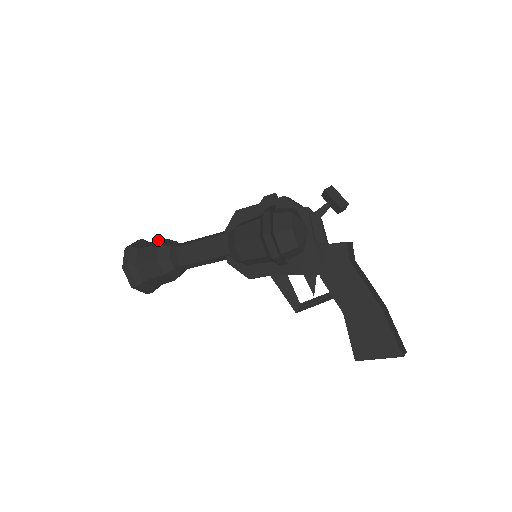
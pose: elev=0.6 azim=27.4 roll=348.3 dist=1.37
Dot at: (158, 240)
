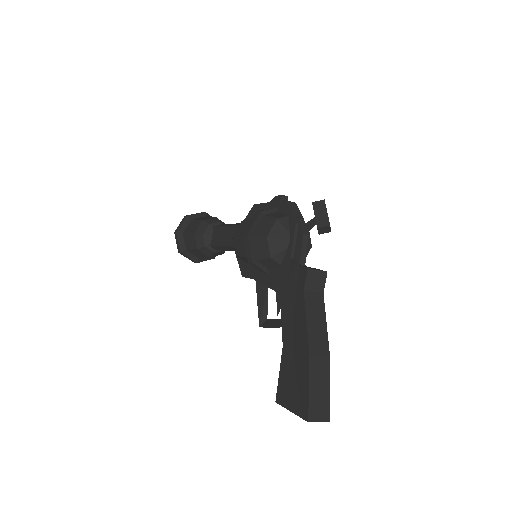
Dot at: occluded
